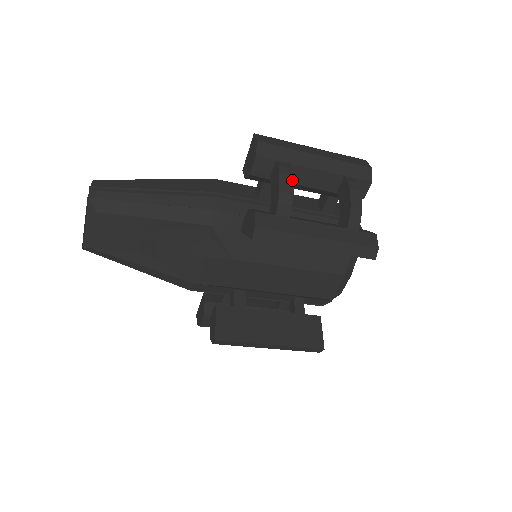
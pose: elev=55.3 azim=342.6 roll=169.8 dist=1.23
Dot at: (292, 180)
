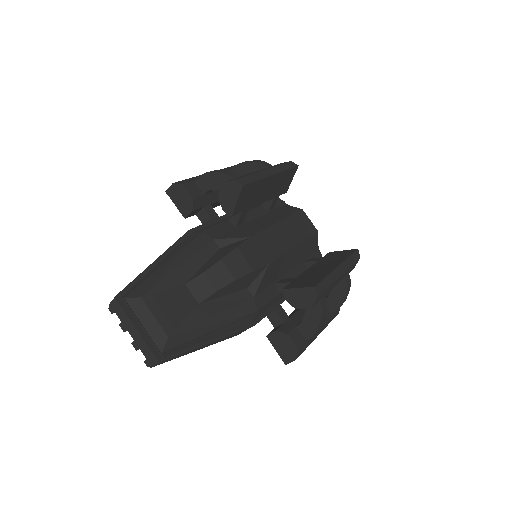
Dot at: occluded
